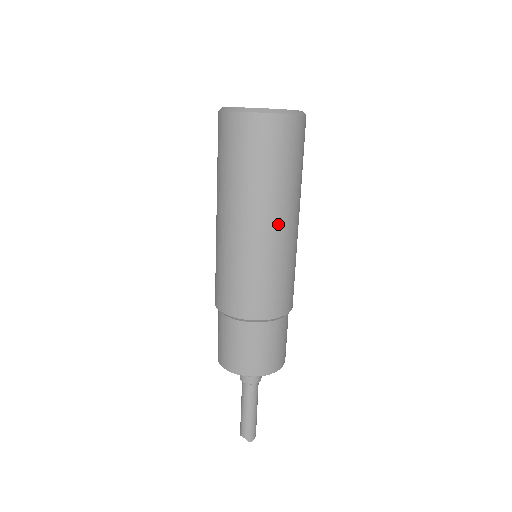
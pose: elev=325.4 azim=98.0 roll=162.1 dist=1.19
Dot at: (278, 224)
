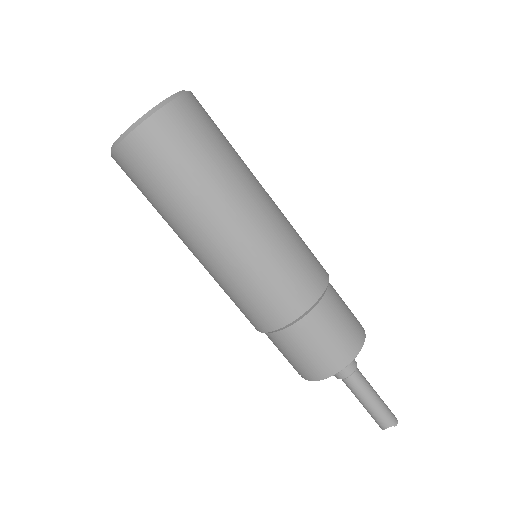
Dot at: (258, 199)
